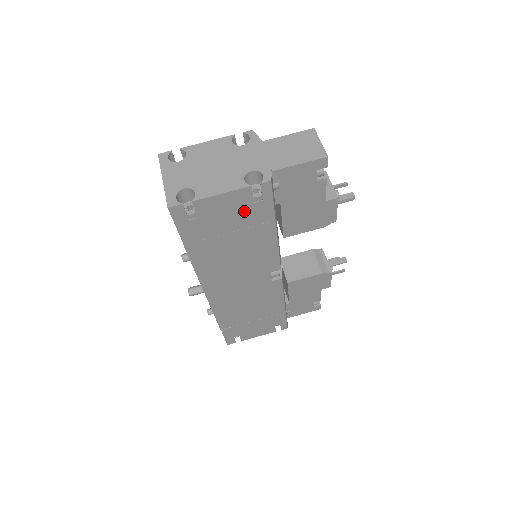
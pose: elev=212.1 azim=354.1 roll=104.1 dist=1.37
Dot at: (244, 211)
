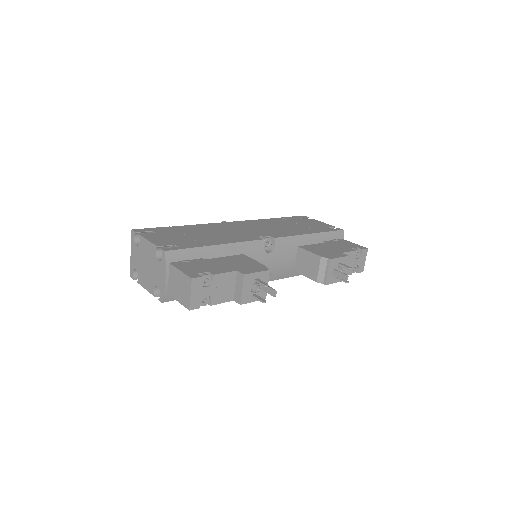
Dot at: occluded
